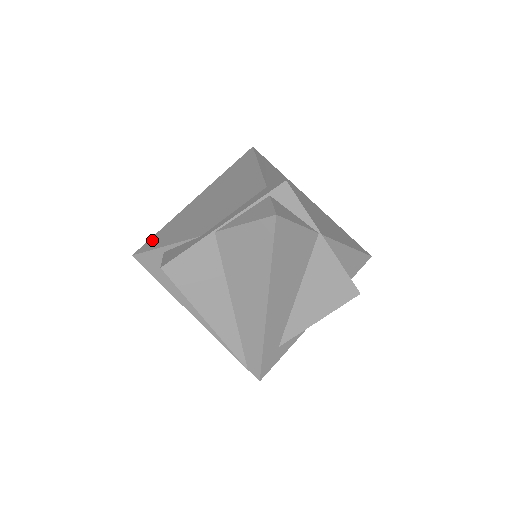
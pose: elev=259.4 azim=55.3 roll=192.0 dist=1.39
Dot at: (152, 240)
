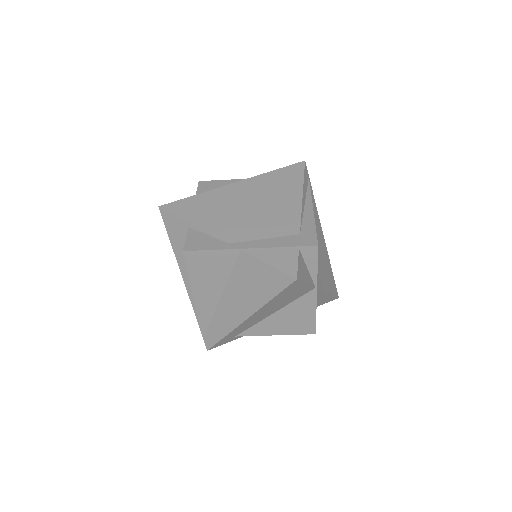
Dot at: (182, 204)
